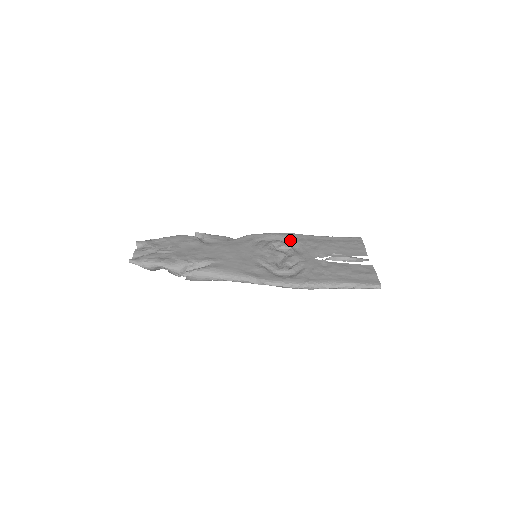
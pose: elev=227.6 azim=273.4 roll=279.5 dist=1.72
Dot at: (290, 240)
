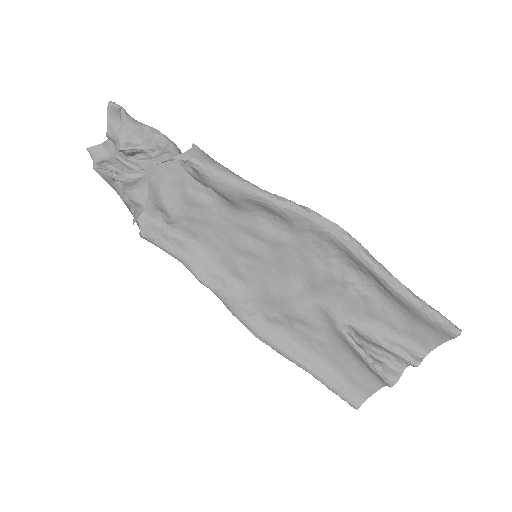
Dot at: (275, 320)
